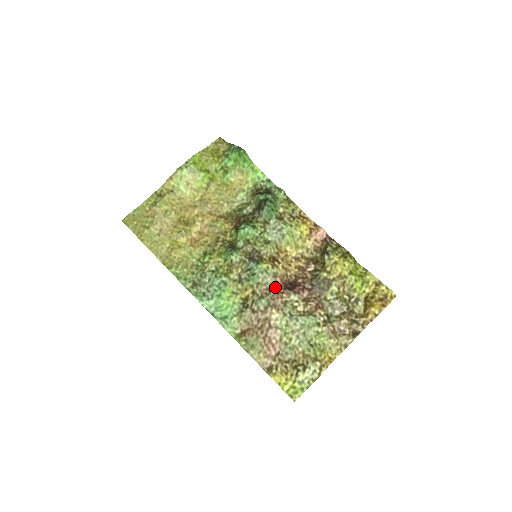
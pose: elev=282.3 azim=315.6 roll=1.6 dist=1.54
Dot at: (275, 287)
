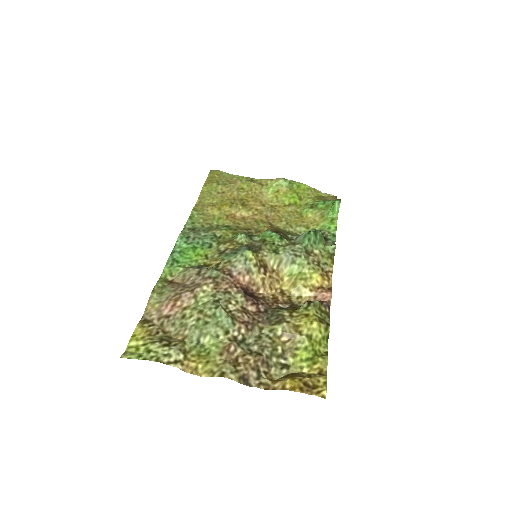
Dot at: (237, 277)
